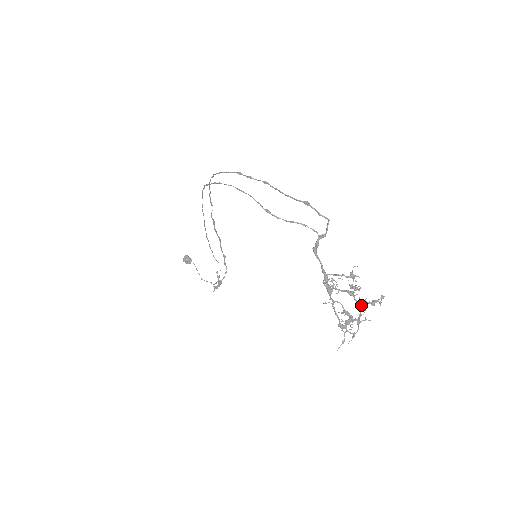
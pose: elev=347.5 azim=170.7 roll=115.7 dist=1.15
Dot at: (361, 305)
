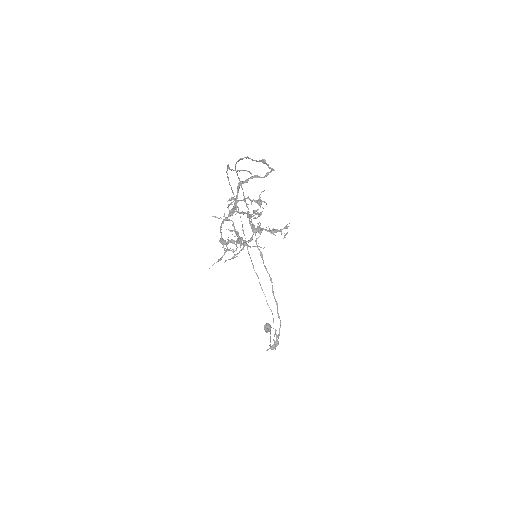
Dot at: (253, 226)
